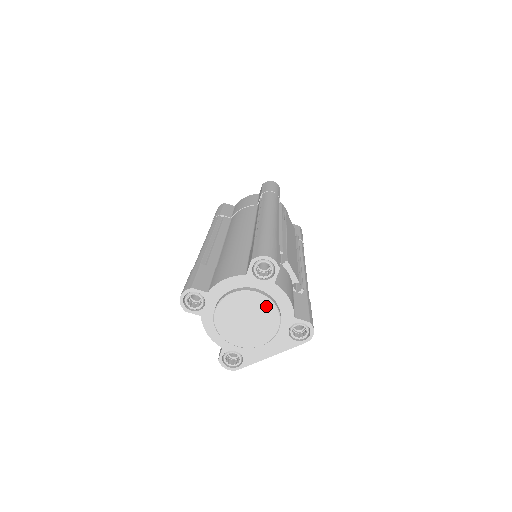
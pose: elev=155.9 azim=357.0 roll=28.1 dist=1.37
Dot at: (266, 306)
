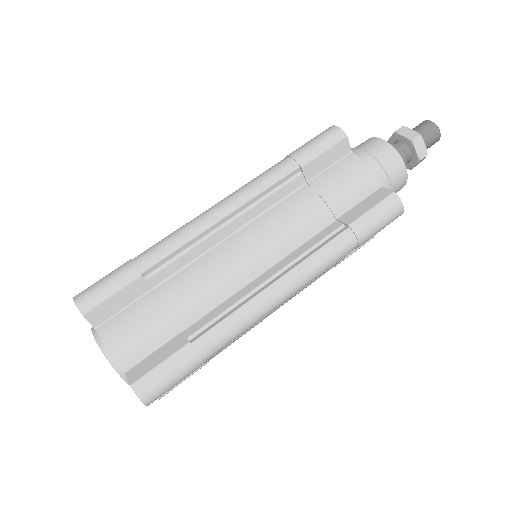
Dot at: occluded
